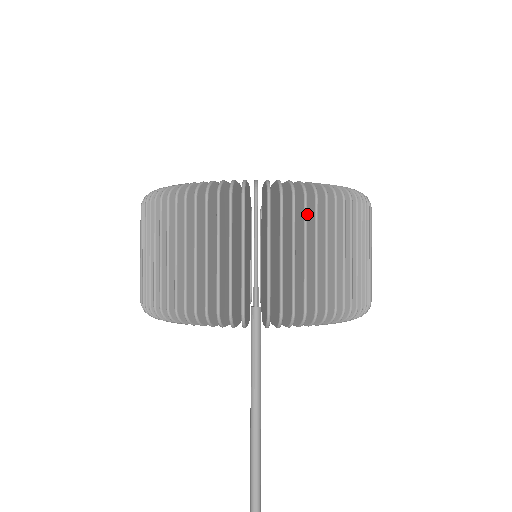
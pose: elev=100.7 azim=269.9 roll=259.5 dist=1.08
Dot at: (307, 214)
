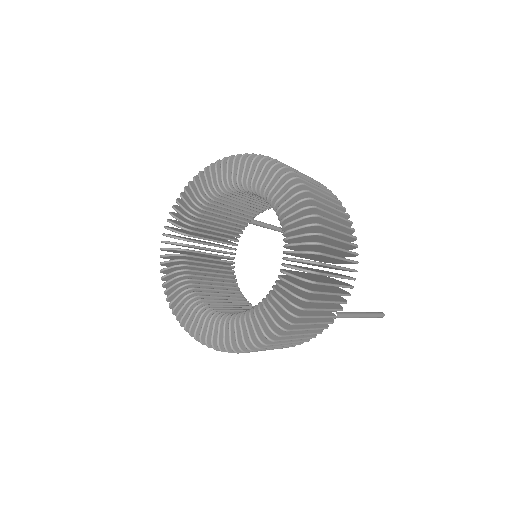
Dot at: occluded
